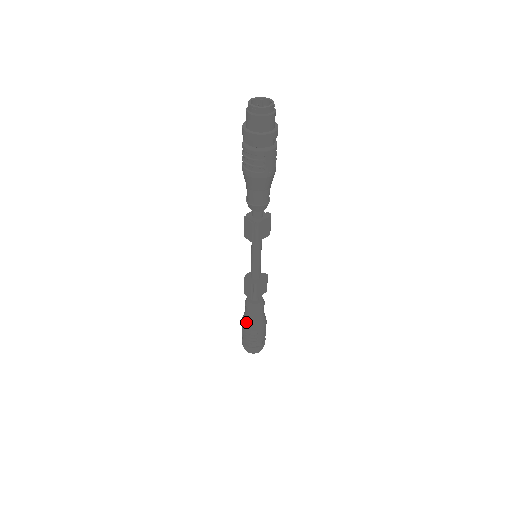
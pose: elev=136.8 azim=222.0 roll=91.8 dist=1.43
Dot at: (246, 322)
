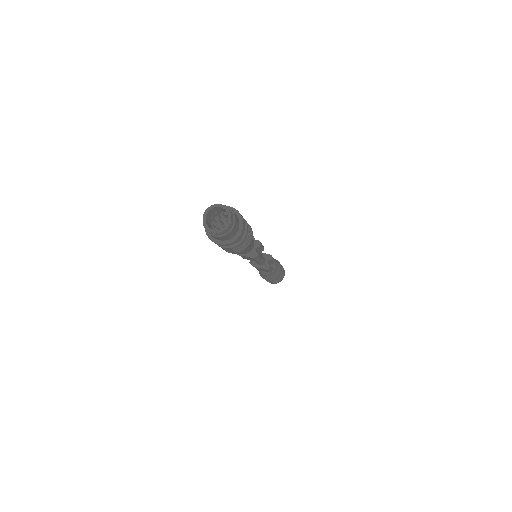
Dot at: occluded
